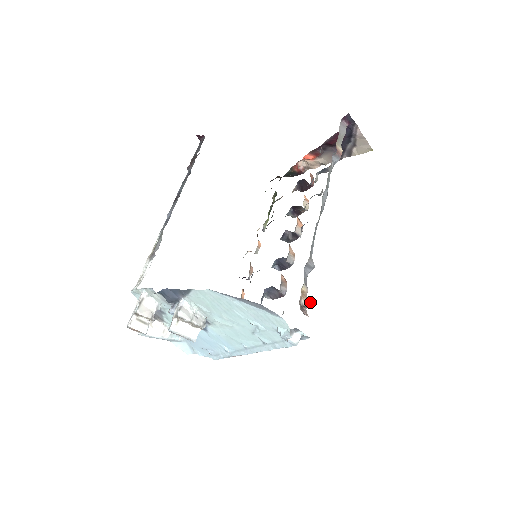
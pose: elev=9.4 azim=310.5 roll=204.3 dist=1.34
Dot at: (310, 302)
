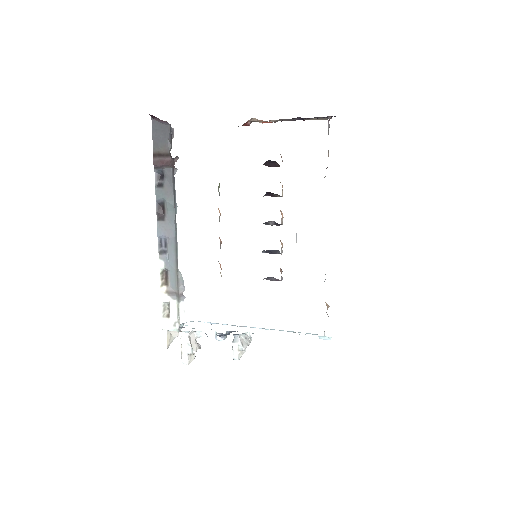
Dot at: (328, 305)
